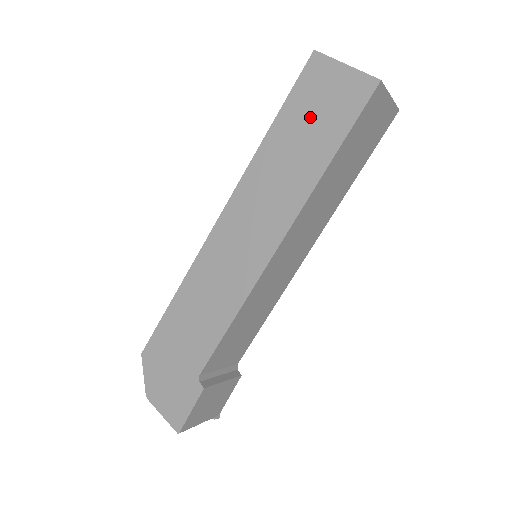
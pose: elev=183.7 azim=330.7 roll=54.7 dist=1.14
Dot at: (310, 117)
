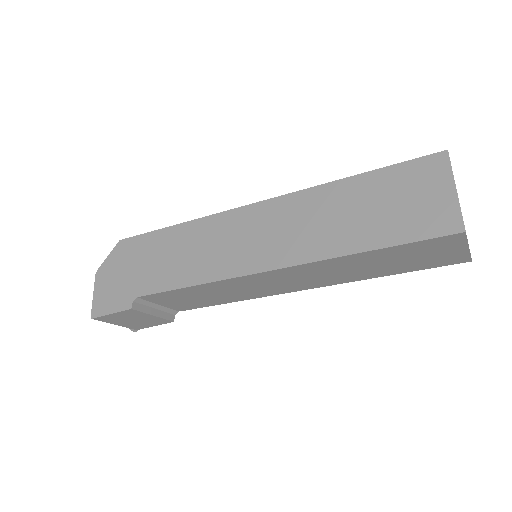
Dot at: (387, 201)
